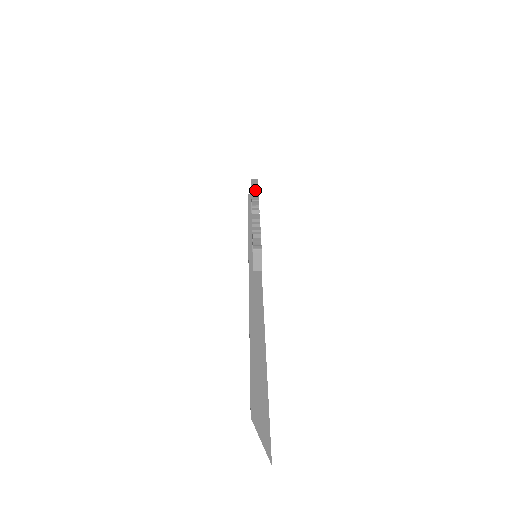
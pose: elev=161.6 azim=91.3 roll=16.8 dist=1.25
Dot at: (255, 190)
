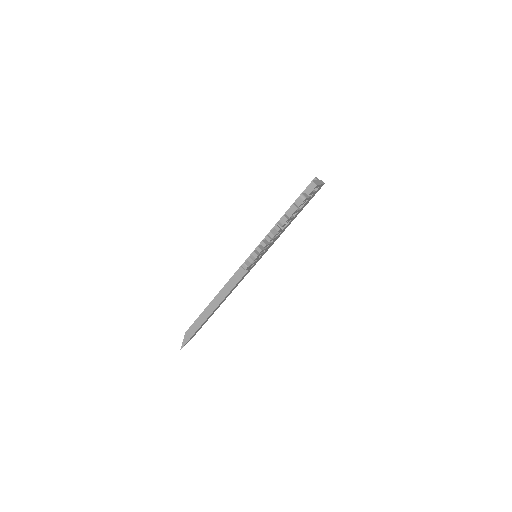
Dot at: (299, 202)
